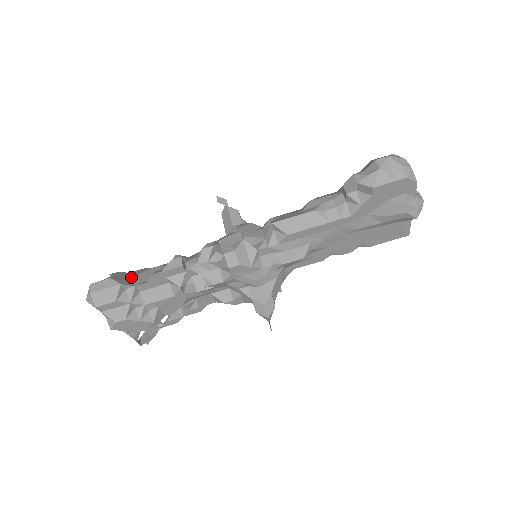
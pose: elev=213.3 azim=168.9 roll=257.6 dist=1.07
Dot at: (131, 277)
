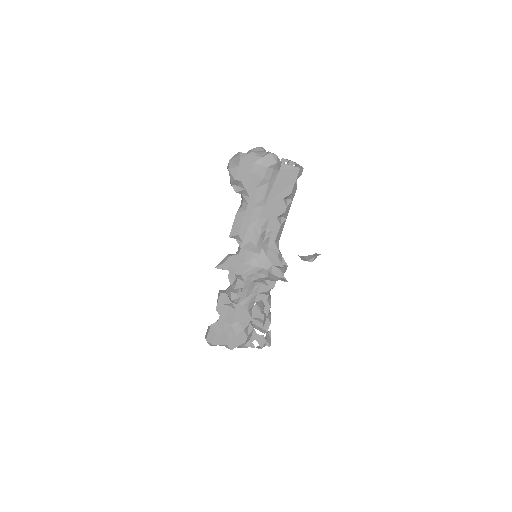
Dot at: occluded
